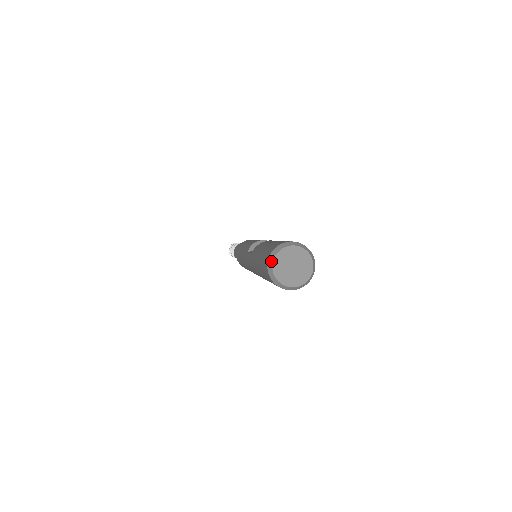
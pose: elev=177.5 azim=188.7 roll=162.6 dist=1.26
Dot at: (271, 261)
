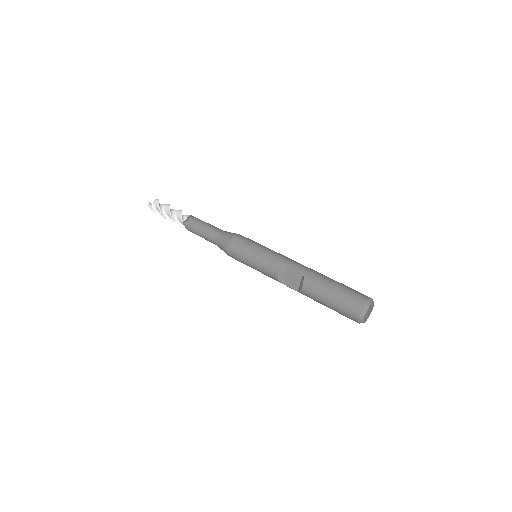
Dot at: occluded
